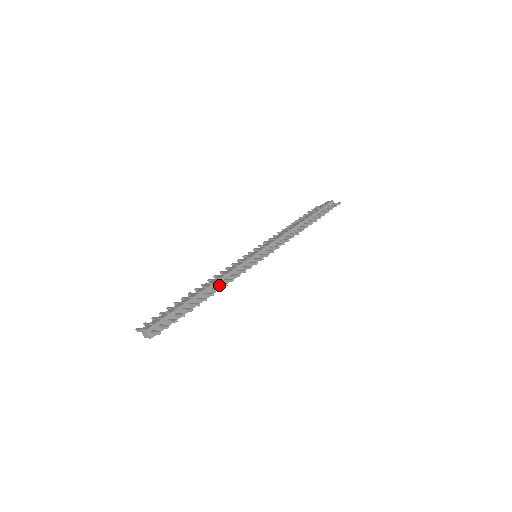
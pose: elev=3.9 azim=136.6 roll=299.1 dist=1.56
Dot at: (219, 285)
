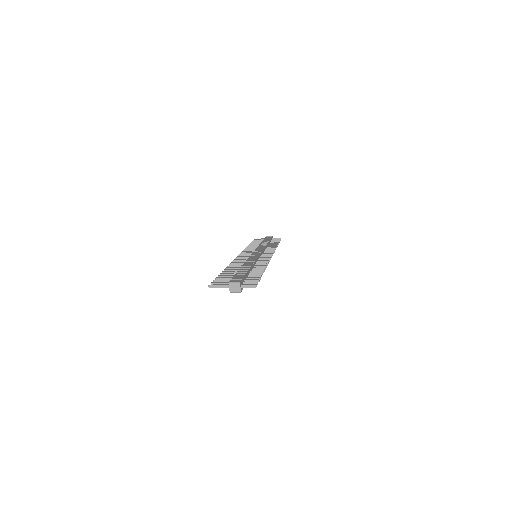
Dot at: (257, 266)
